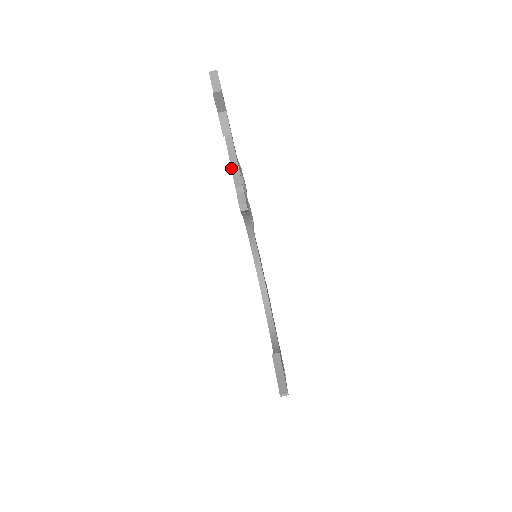
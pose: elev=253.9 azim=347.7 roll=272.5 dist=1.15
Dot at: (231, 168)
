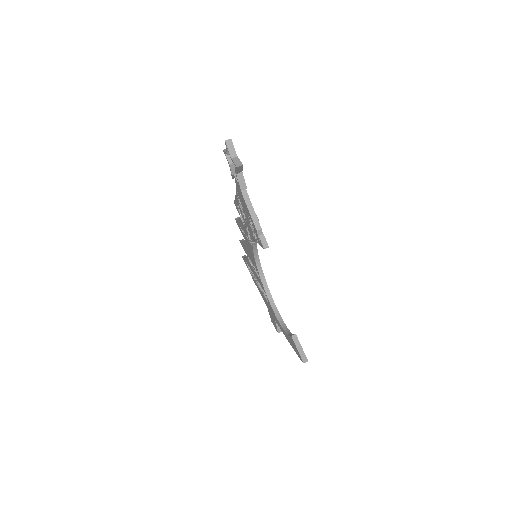
Dot at: (250, 214)
